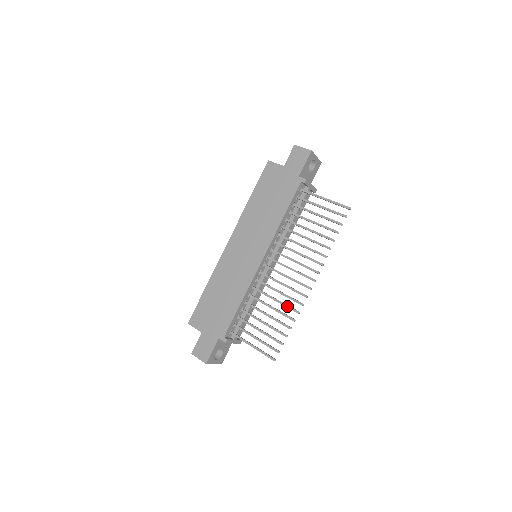
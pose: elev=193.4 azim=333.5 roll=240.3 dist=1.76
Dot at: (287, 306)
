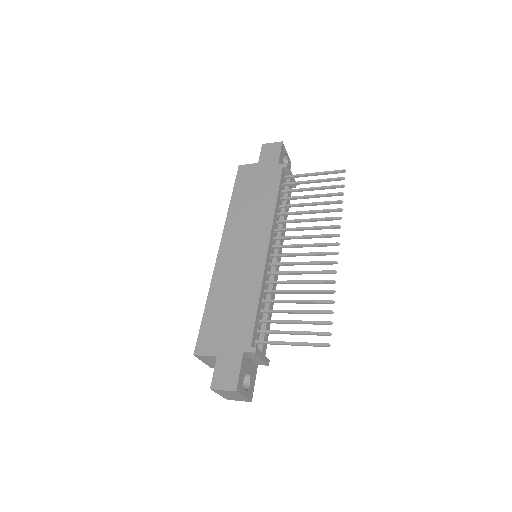
Dot at: (318, 281)
